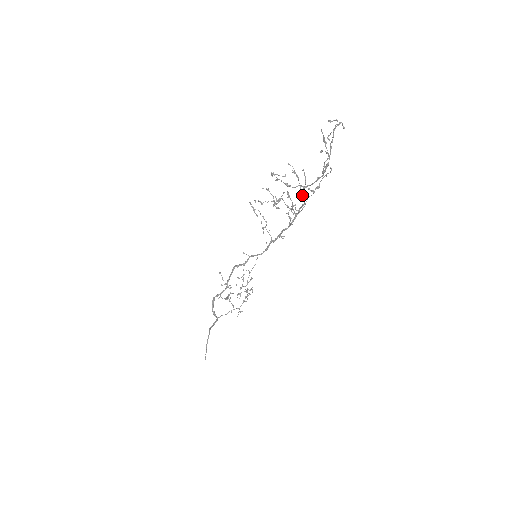
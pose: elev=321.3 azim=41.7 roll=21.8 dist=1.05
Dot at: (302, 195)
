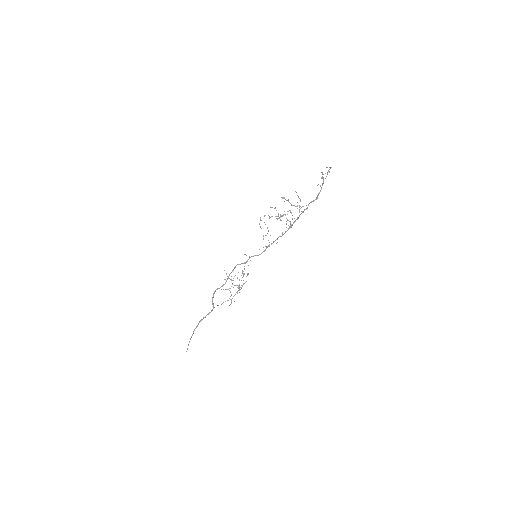
Dot at: (299, 212)
